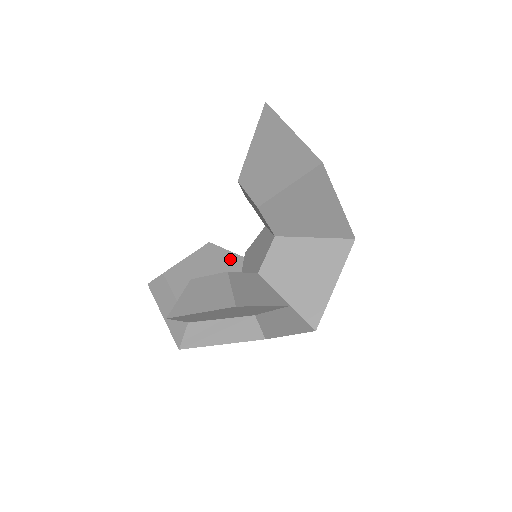
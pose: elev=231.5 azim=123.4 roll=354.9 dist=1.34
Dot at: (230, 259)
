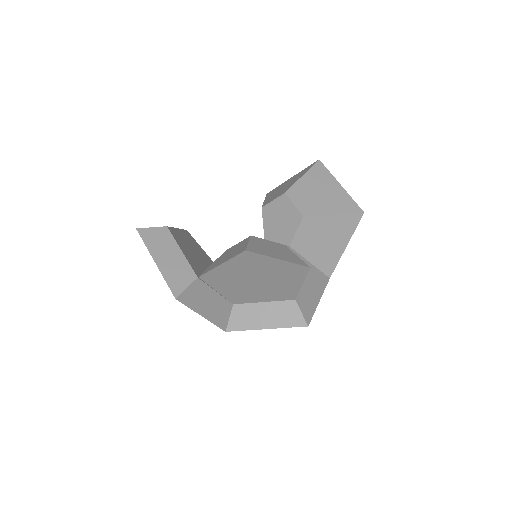
Dot at: (204, 253)
